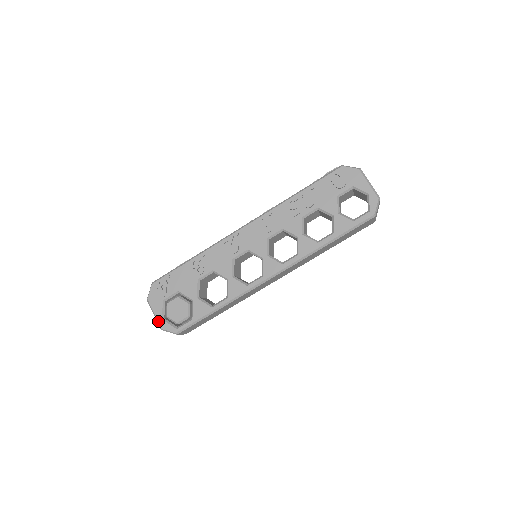
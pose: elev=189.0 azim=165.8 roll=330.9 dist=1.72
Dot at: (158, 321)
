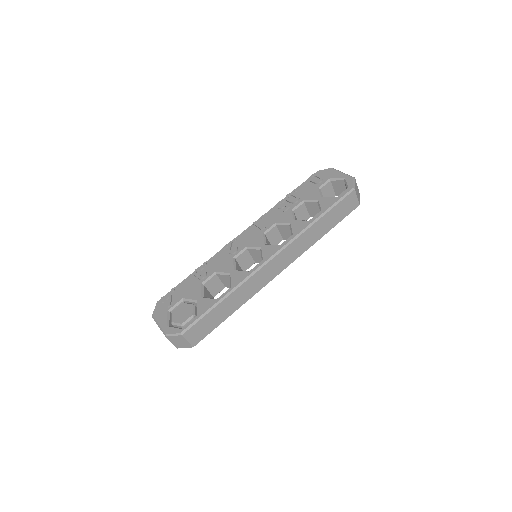
Dot at: (162, 329)
